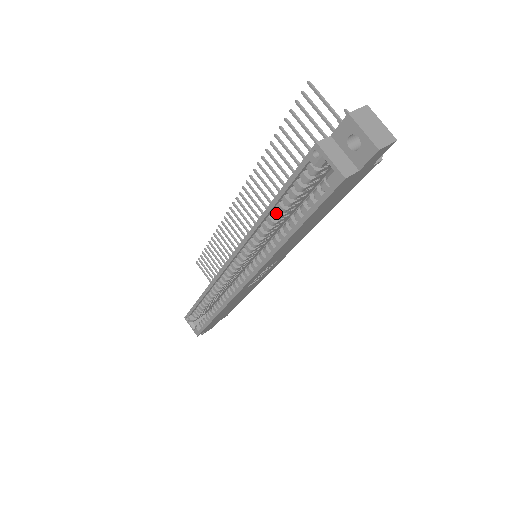
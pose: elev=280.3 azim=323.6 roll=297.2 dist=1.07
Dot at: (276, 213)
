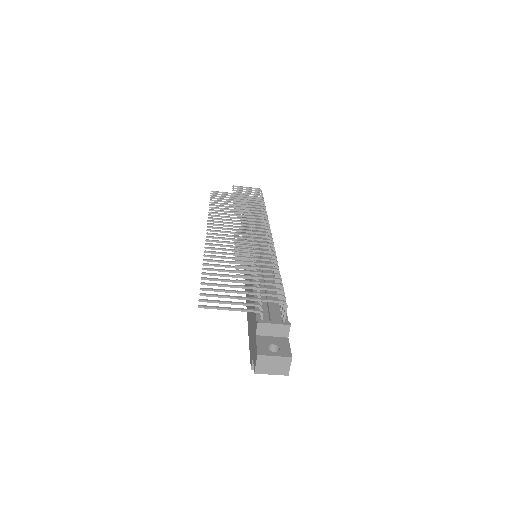
Dot at: occluded
